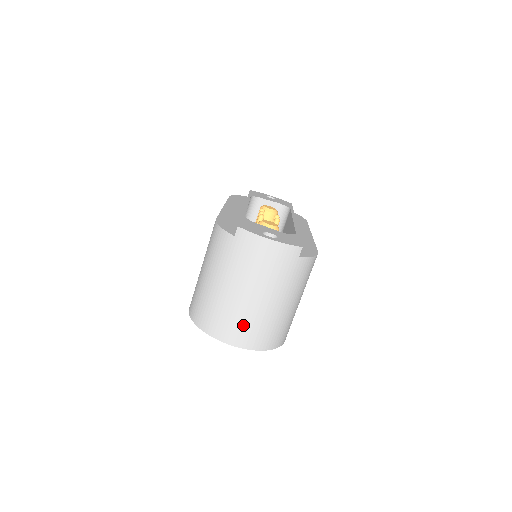
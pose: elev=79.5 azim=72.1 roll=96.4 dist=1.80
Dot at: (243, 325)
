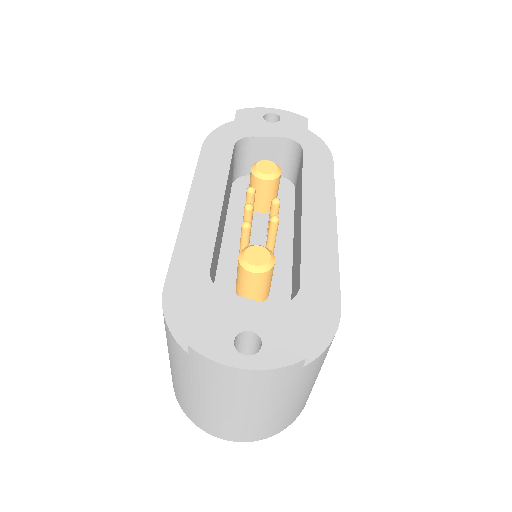
Dot at: (239, 430)
